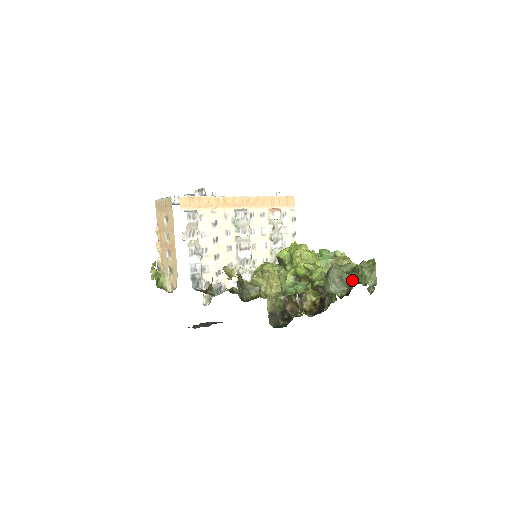
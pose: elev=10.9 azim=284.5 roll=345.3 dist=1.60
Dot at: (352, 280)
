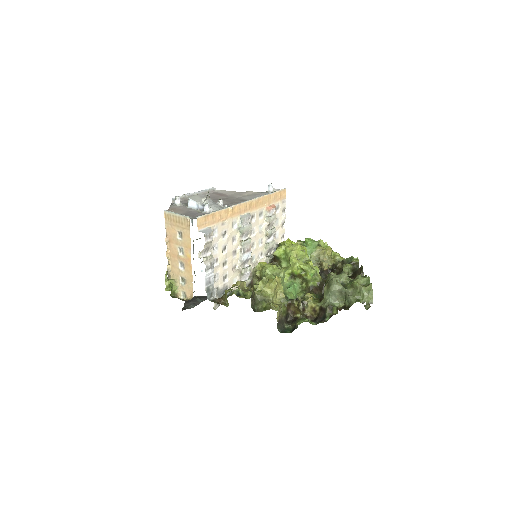
Dot at: (352, 297)
